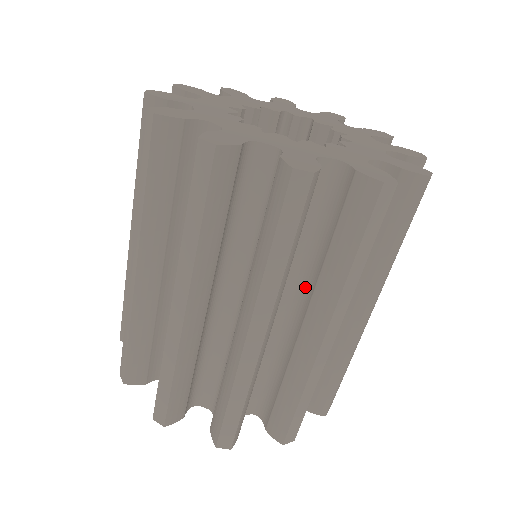
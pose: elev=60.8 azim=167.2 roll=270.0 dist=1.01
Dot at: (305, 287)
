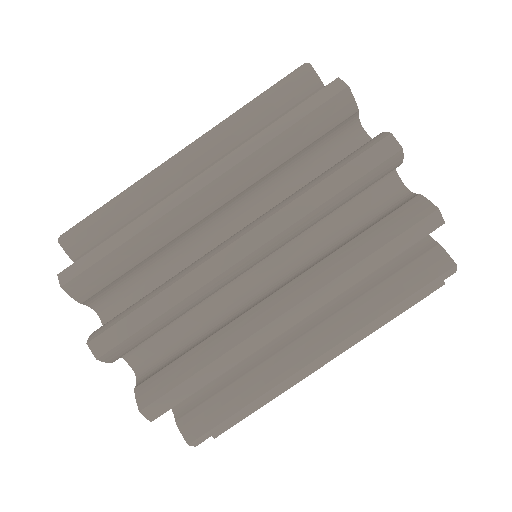
Dot at: (300, 268)
